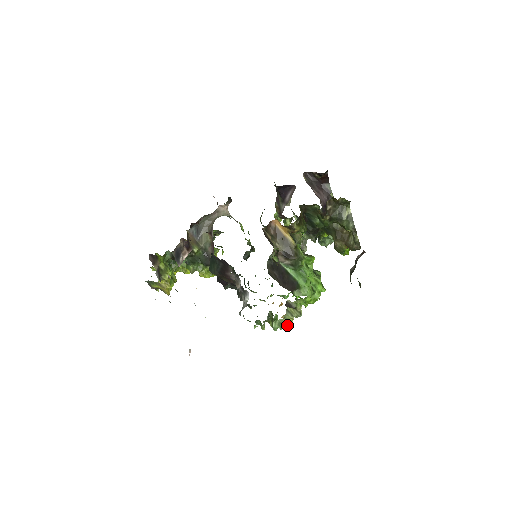
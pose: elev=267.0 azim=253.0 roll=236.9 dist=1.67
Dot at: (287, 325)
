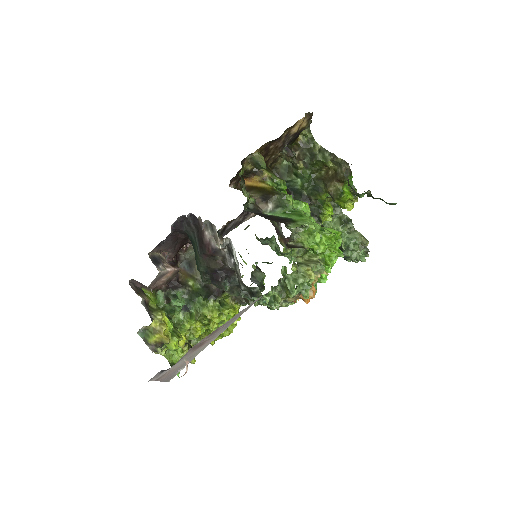
Dot at: (310, 286)
